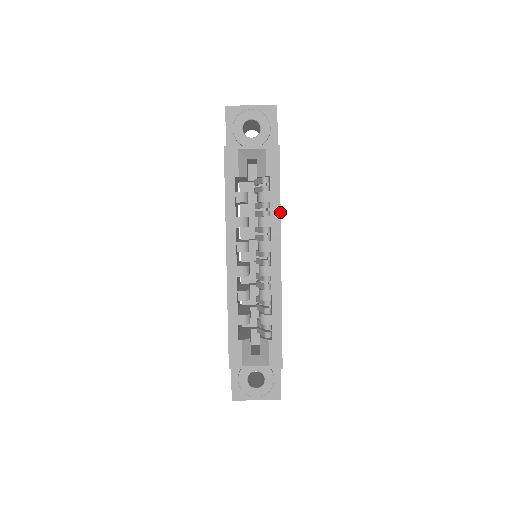
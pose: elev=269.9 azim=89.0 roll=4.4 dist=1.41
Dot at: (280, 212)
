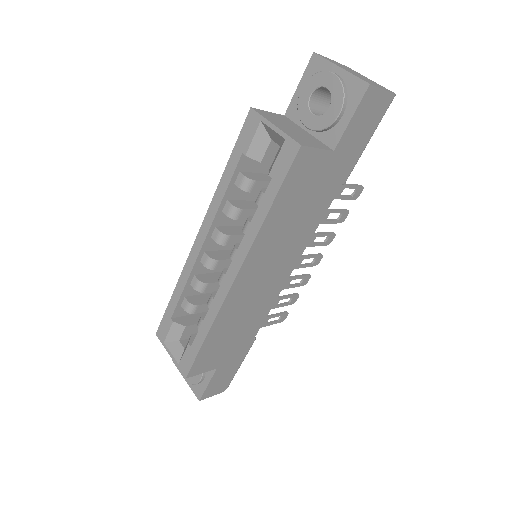
Dot at: (259, 229)
